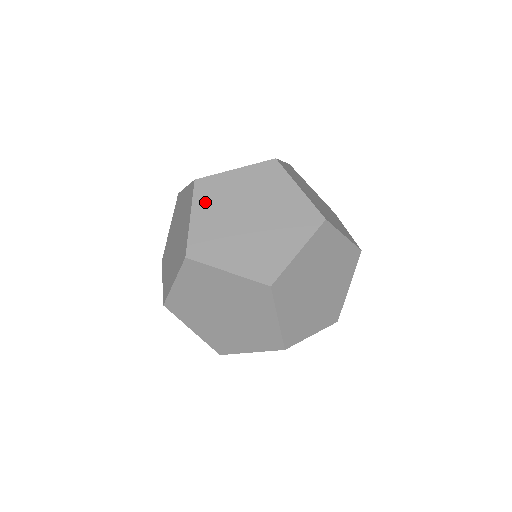
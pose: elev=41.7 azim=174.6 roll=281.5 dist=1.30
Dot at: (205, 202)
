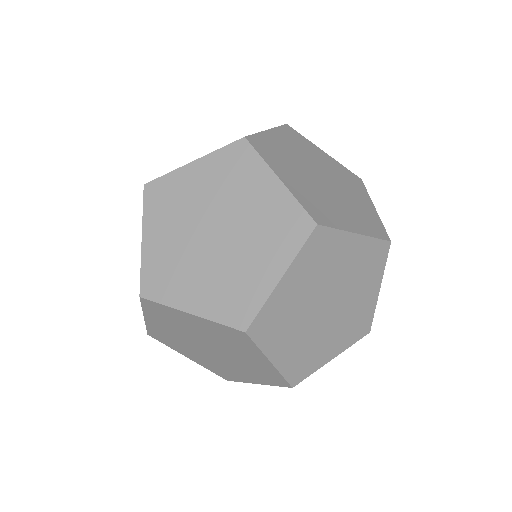
Dot at: (276, 162)
